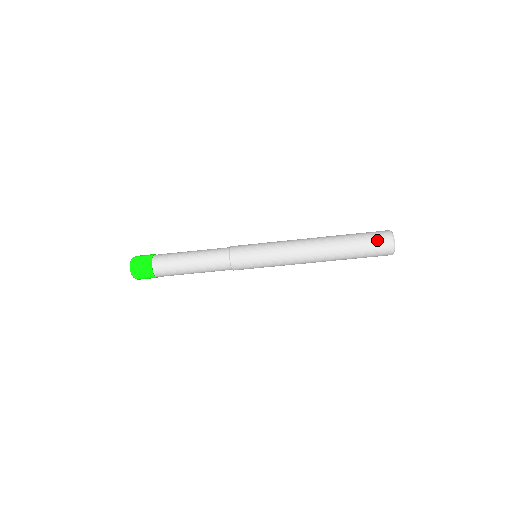
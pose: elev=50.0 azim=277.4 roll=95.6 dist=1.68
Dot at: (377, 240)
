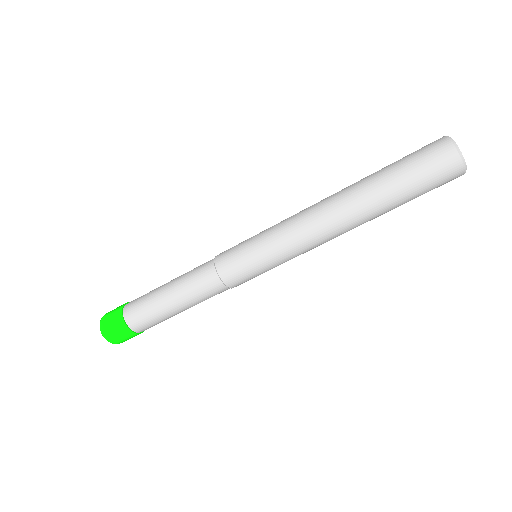
Dot at: (423, 151)
